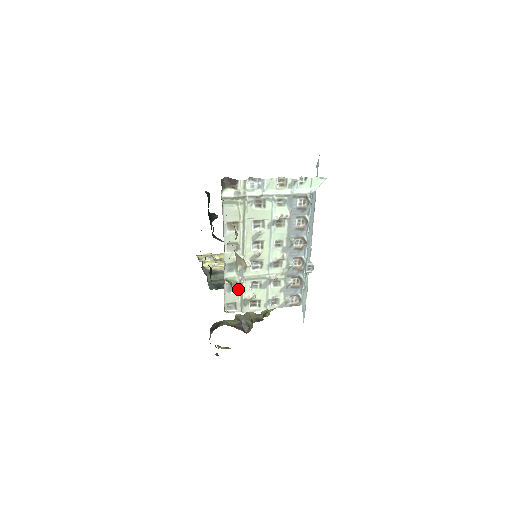
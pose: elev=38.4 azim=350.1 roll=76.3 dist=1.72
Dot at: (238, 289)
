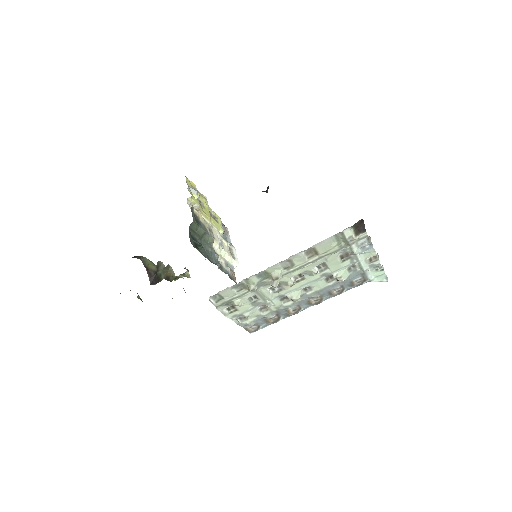
Dot at: (241, 292)
